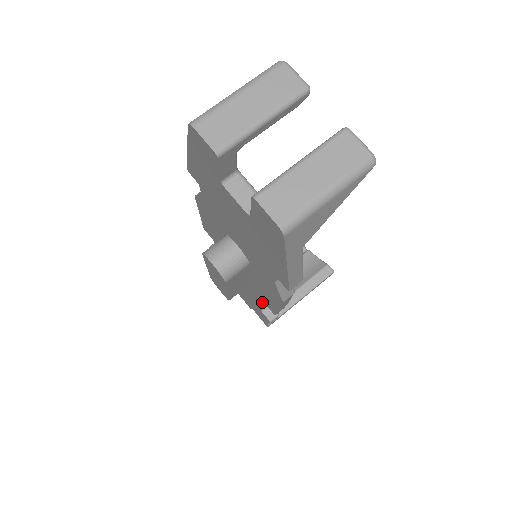
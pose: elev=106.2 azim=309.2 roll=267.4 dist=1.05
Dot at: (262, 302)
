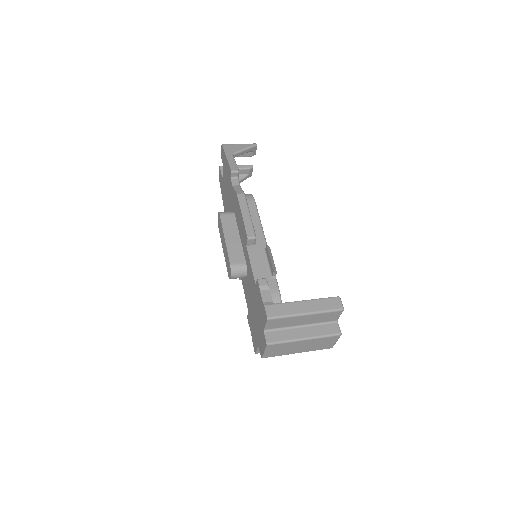
Dot at: (247, 252)
